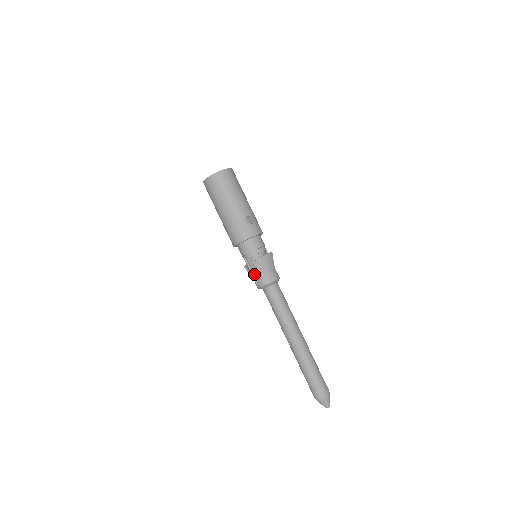
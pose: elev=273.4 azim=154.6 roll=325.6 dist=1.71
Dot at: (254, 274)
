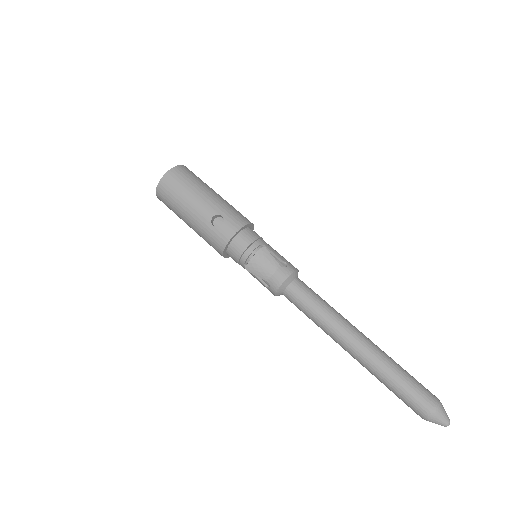
Dot at: occluded
